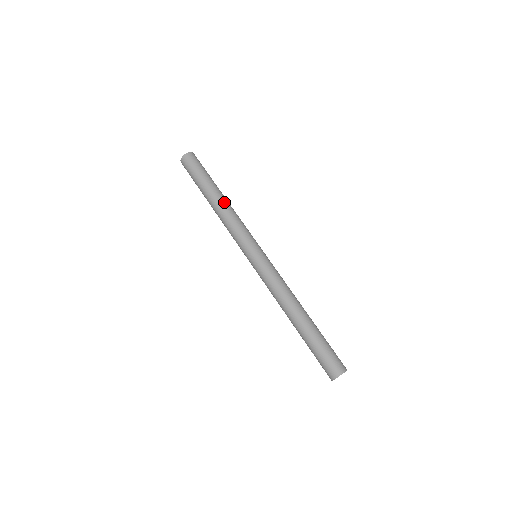
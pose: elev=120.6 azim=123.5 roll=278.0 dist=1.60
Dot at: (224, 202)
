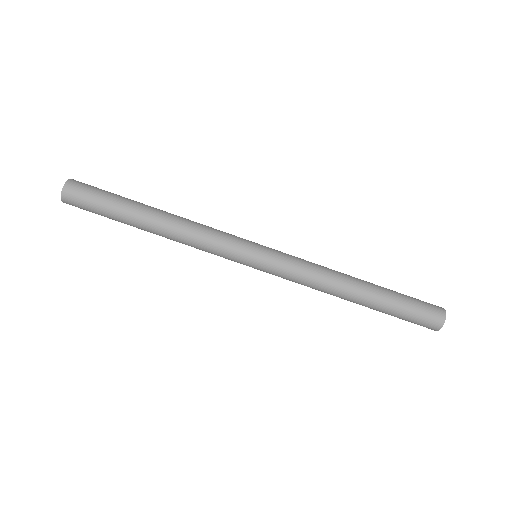
Dot at: (165, 224)
